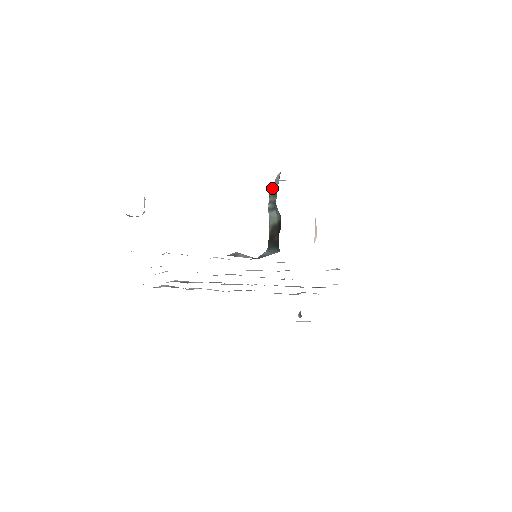
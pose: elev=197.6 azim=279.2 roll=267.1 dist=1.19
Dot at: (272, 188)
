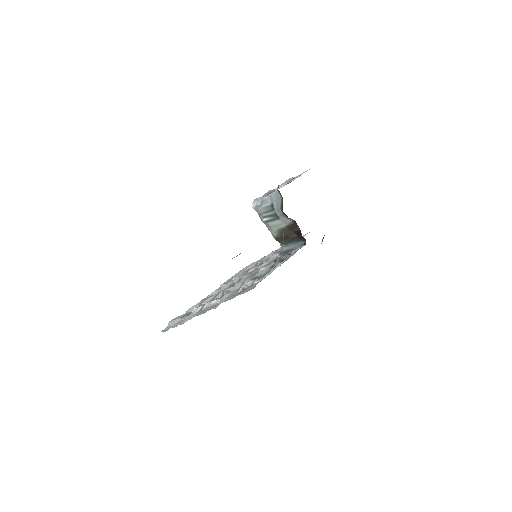
Dot at: (262, 207)
